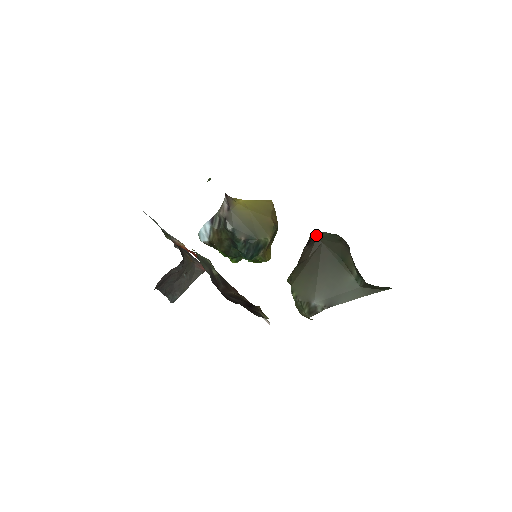
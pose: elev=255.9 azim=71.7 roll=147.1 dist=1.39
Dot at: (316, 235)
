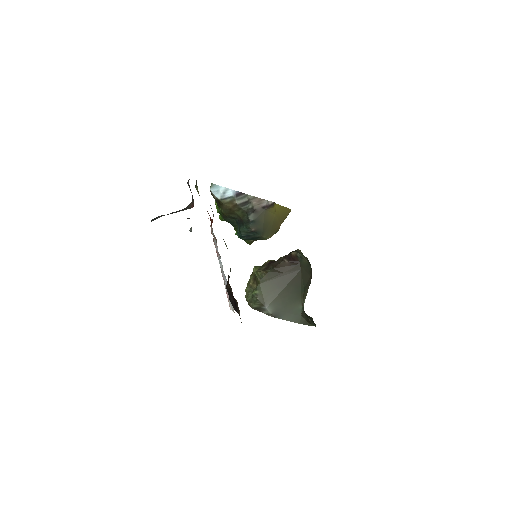
Dot at: (300, 260)
